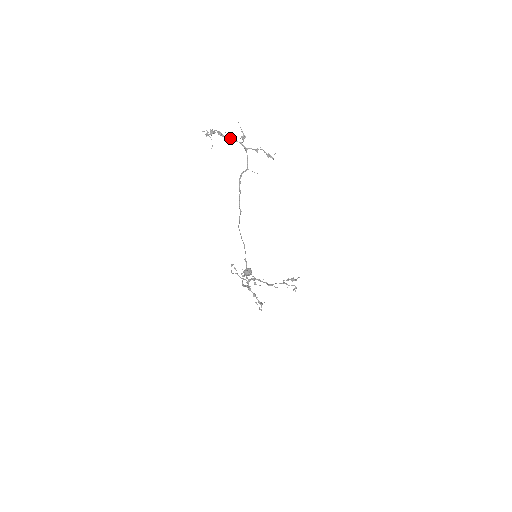
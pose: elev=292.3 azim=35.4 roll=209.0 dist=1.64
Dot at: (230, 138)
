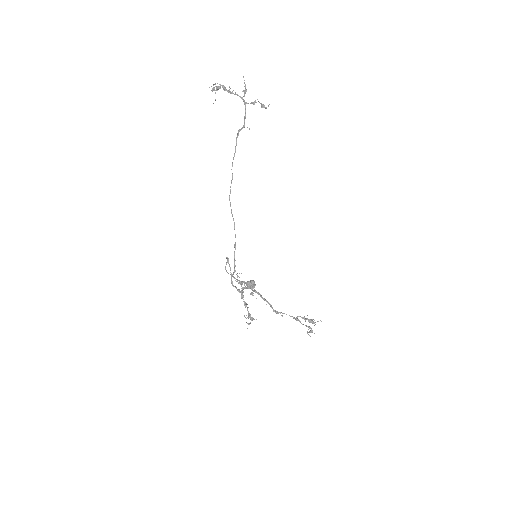
Dot at: (233, 93)
